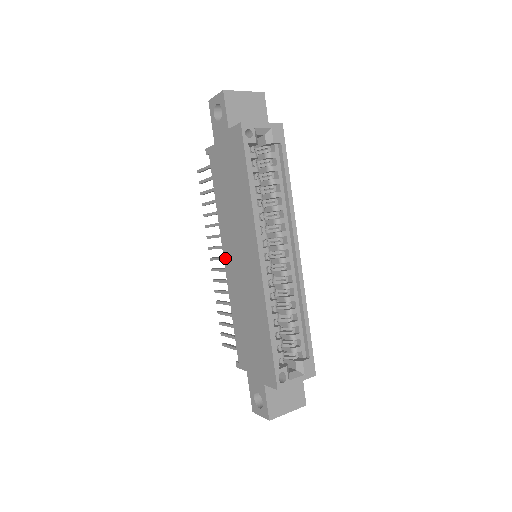
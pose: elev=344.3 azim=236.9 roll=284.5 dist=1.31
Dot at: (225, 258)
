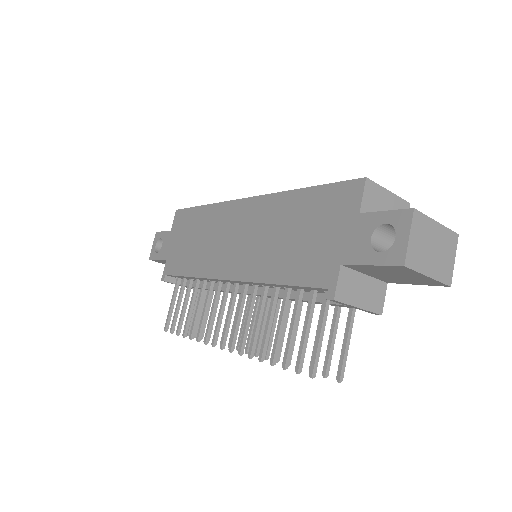
Dot at: (226, 276)
